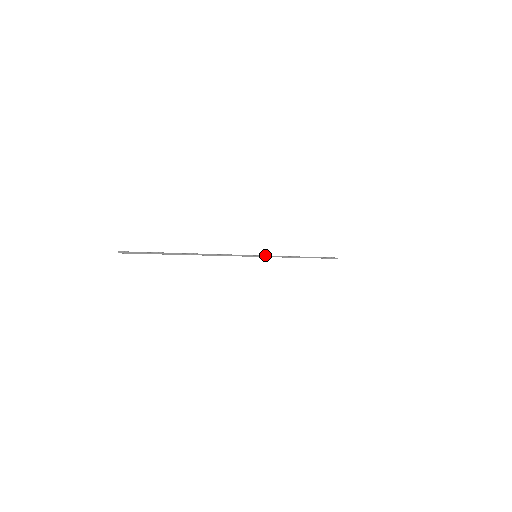
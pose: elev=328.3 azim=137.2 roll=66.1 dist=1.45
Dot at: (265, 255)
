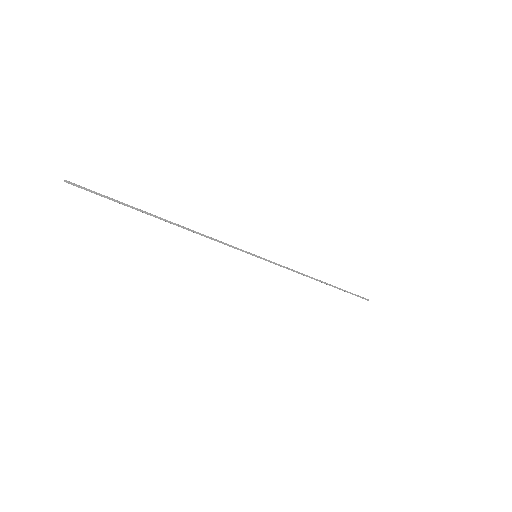
Dot at: (269, 260)
